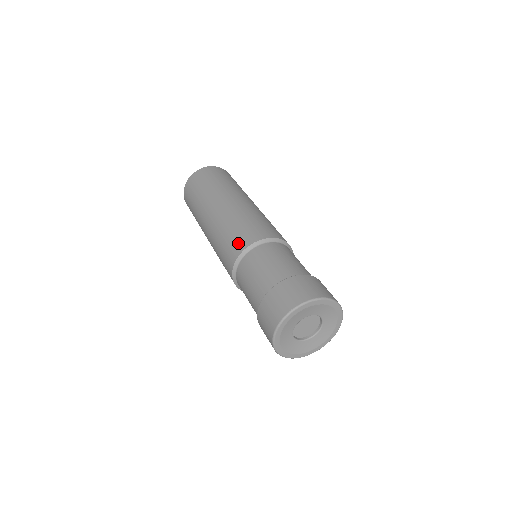
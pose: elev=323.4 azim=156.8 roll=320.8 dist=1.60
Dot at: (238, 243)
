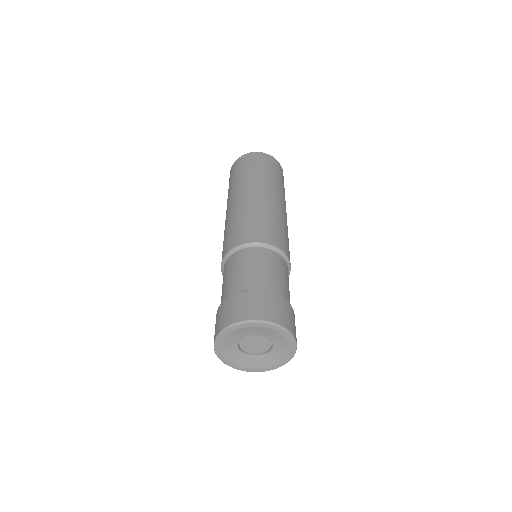
Dot at: (232, 240)
